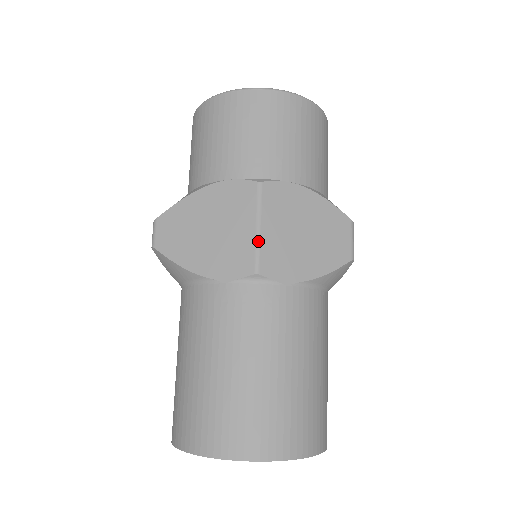
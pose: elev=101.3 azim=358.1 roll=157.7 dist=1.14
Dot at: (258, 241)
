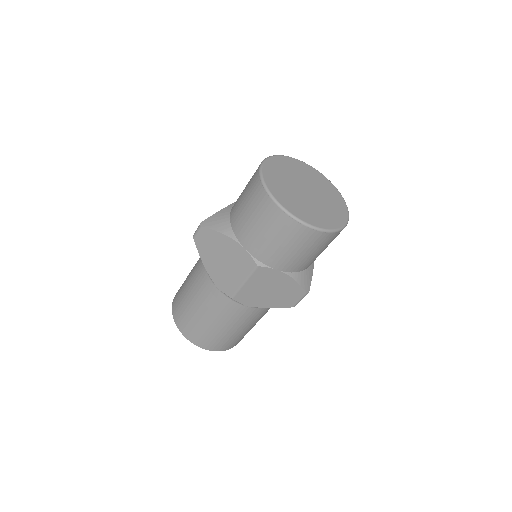
Dot at: (240, 288)
